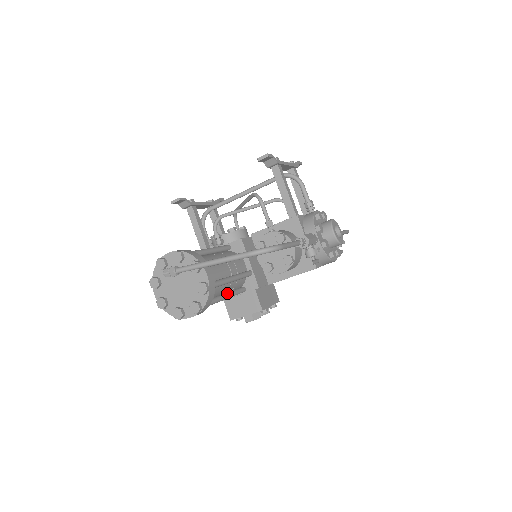
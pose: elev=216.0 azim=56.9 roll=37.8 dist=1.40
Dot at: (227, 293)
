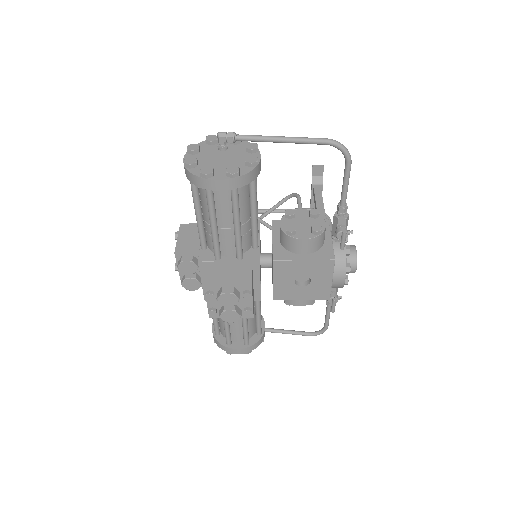
Dot at: (240, 224)
